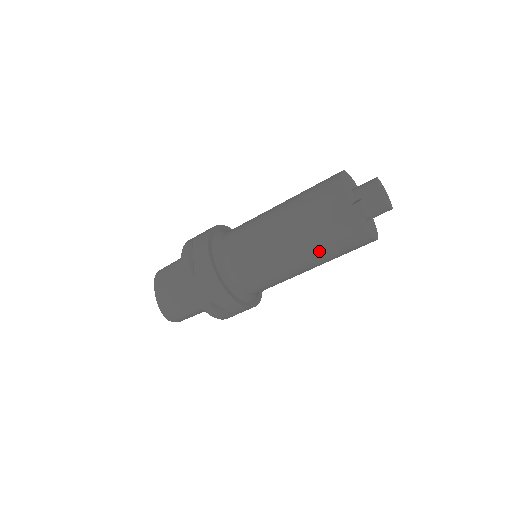
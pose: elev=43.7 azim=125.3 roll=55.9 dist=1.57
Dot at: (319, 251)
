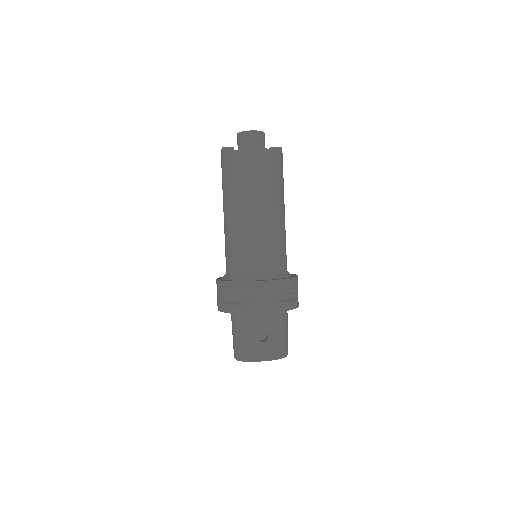
Dot at: (229, 194)
